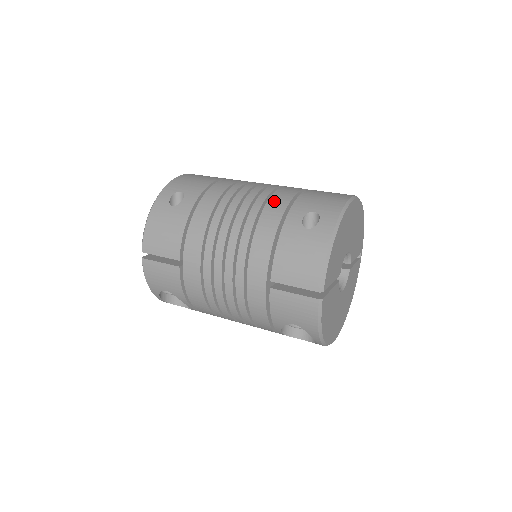
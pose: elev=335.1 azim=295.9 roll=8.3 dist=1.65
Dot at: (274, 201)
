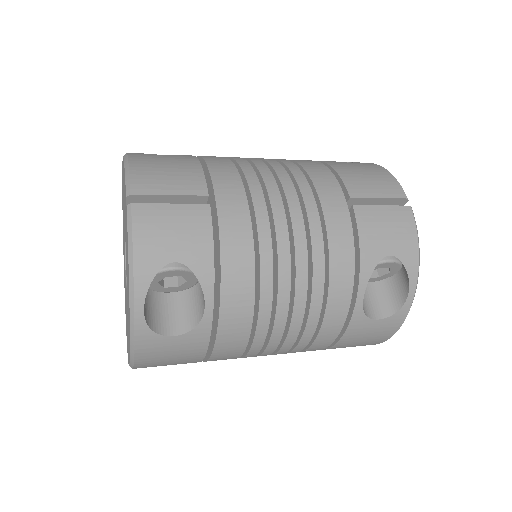
Dot at: occluded
